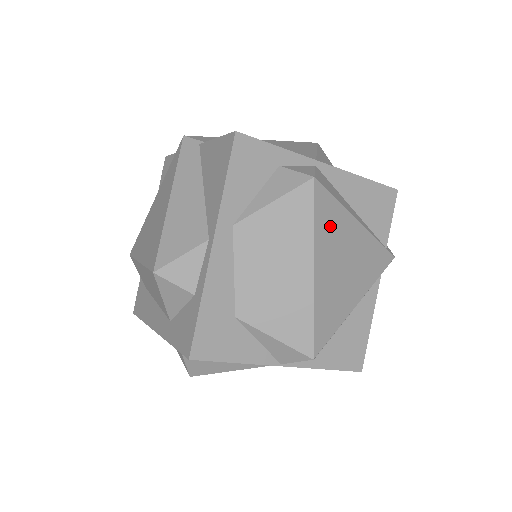
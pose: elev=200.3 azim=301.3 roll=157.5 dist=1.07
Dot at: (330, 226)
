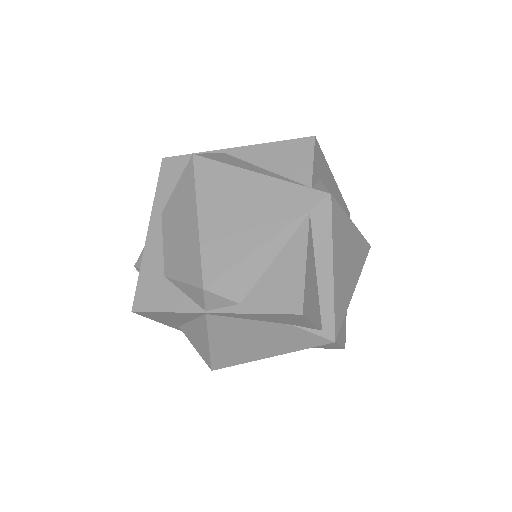
Dot at: (216, 183)
